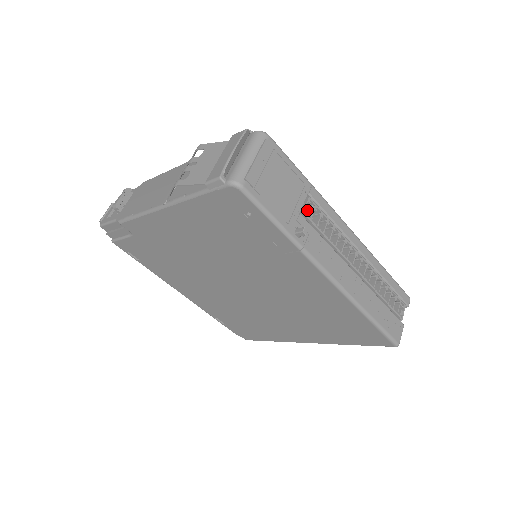
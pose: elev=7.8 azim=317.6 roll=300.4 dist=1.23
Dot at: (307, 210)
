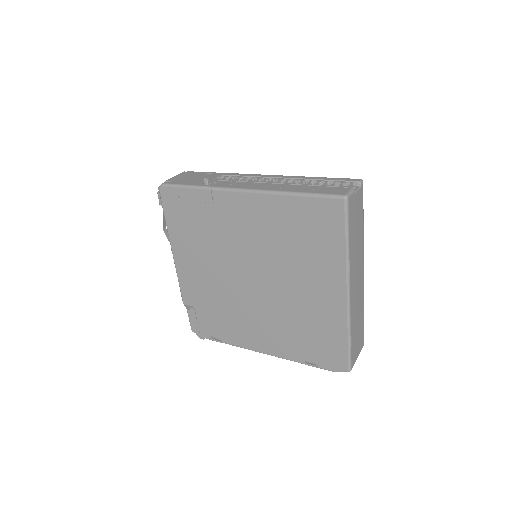
Dot at: occluded
